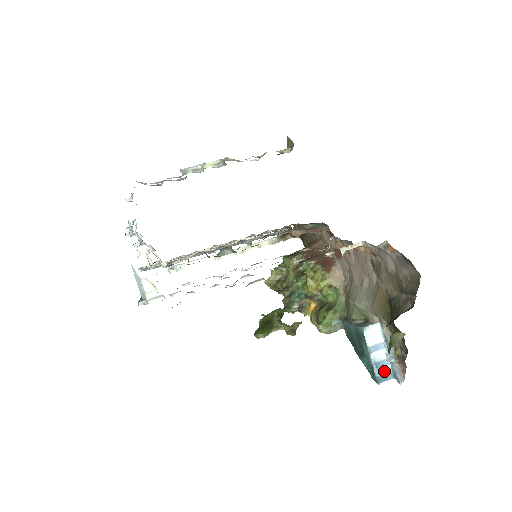
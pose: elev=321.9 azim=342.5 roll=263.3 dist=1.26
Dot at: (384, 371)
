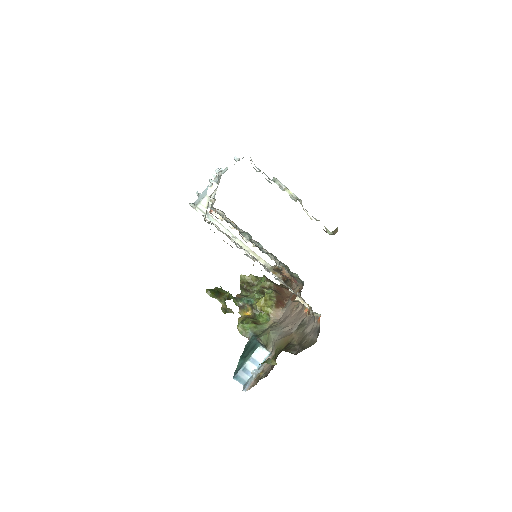
Dot at: (244, 376)
